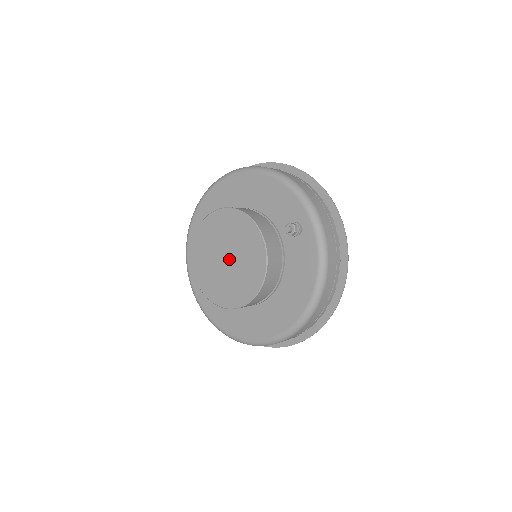
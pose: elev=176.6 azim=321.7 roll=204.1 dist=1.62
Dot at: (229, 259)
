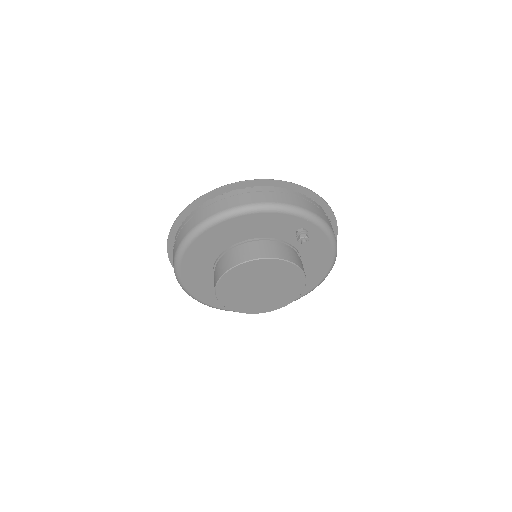
Dot at: (264, 288)
